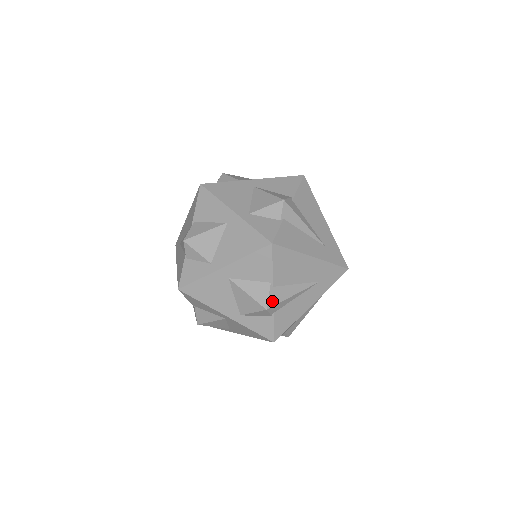
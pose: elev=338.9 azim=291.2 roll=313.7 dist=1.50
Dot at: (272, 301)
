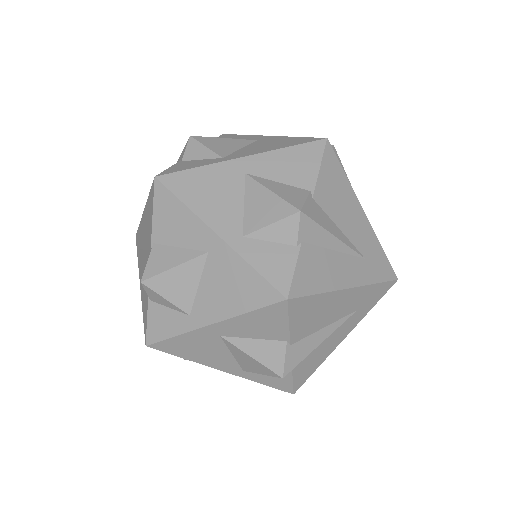
Dot at: (290, 364)
